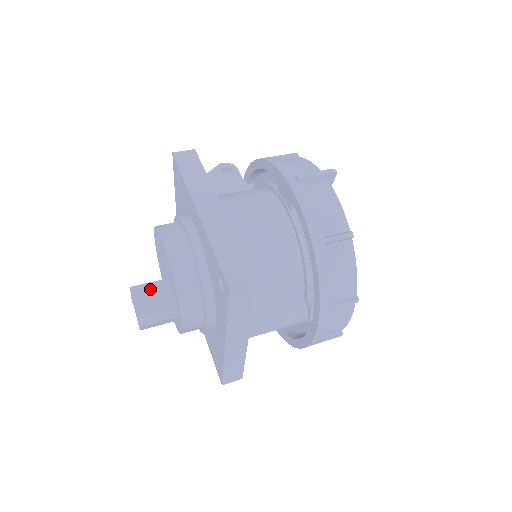
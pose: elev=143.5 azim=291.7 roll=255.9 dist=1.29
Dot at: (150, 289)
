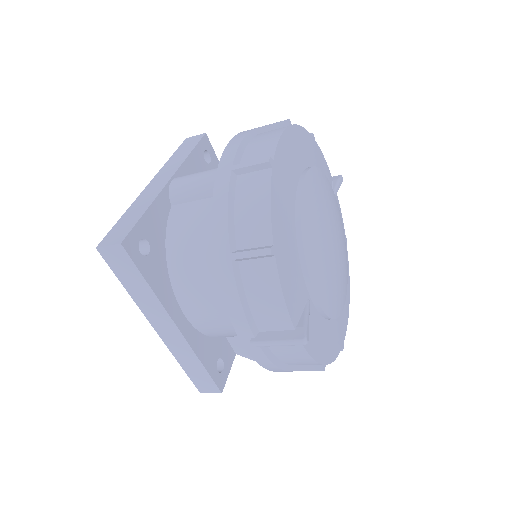
Dot at: occluded
